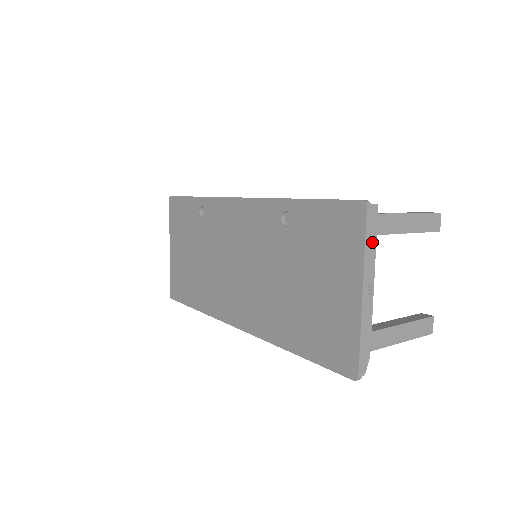
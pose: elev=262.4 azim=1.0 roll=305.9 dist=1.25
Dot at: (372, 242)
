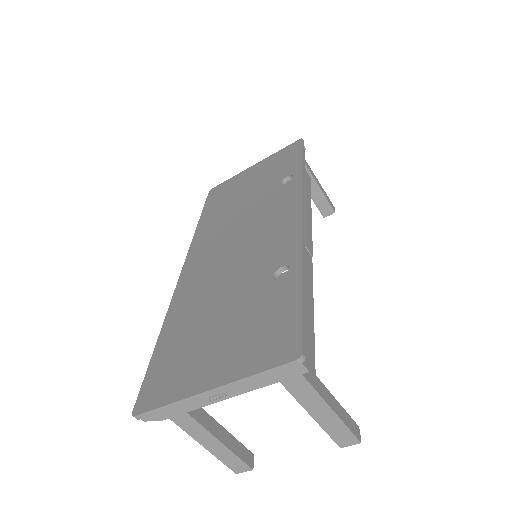
Dot at: (266, 380)
